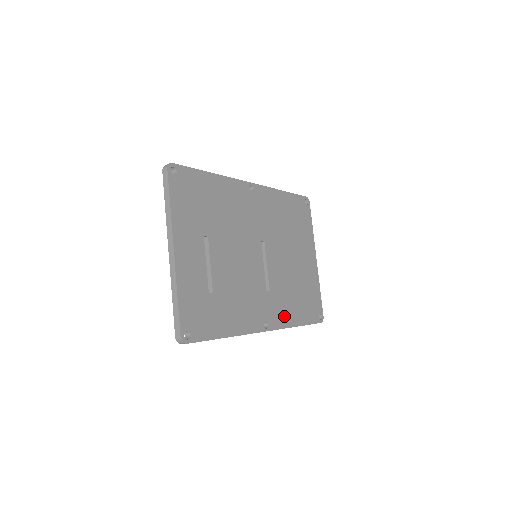
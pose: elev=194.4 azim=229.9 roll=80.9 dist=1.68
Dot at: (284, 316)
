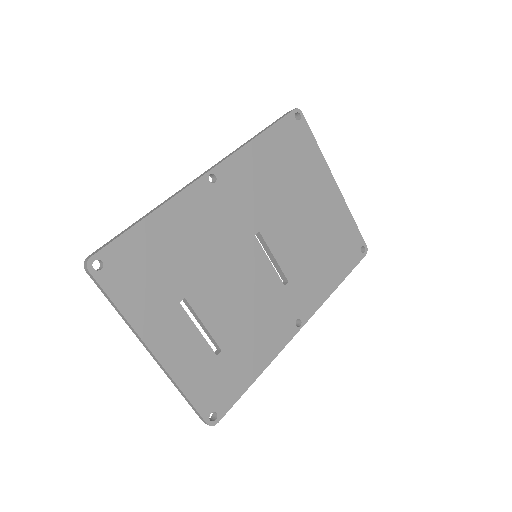
Dot at: (317, 292)
